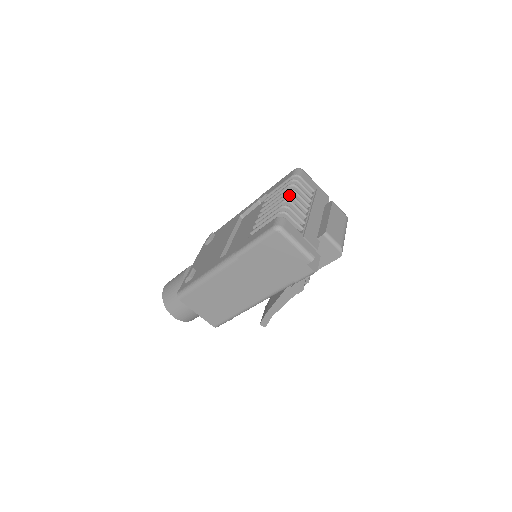
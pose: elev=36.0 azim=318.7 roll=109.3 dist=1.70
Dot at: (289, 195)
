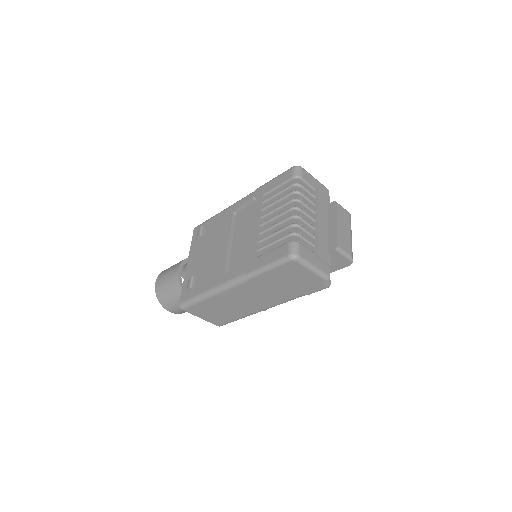
Dot at: (296, 208)
